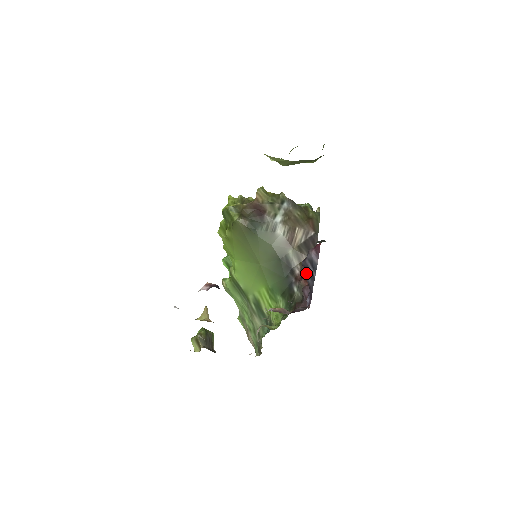
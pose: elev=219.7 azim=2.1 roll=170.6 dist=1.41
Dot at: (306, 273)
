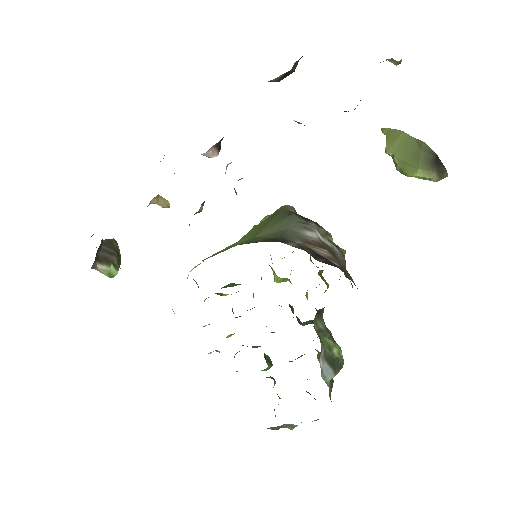
Dot at: occluded
